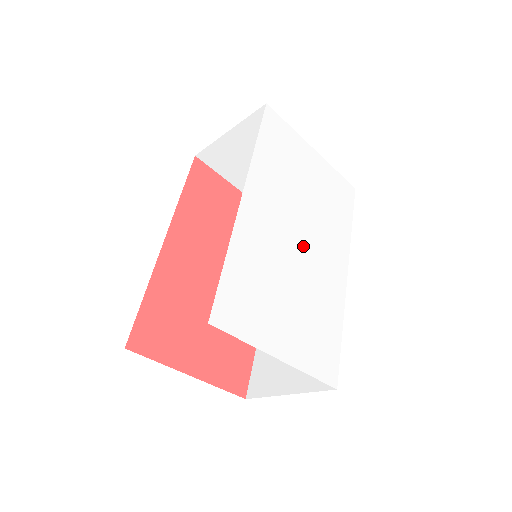
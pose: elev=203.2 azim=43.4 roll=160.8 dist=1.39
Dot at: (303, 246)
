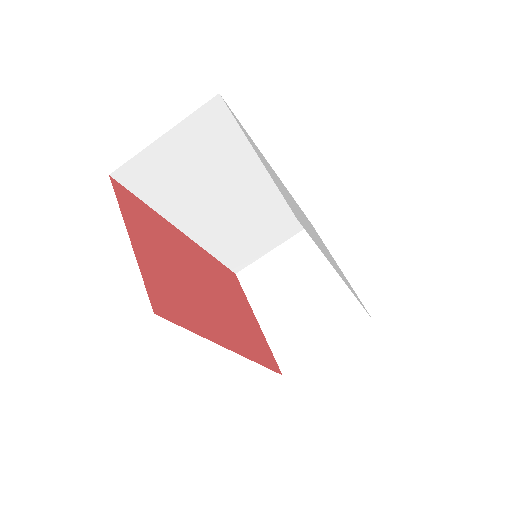
Dot at: occluded
